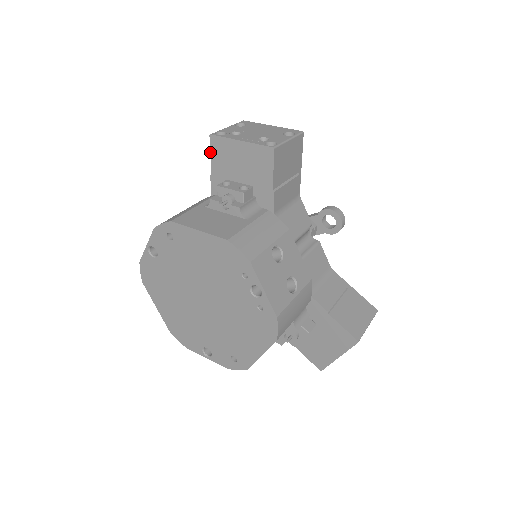
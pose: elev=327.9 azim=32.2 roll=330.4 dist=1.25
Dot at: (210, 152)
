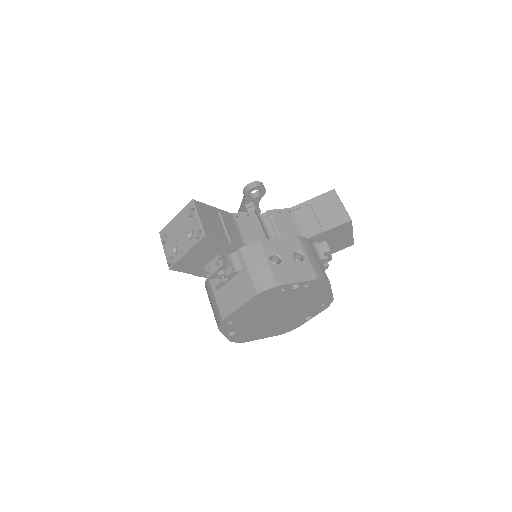
Dot at: occluded
